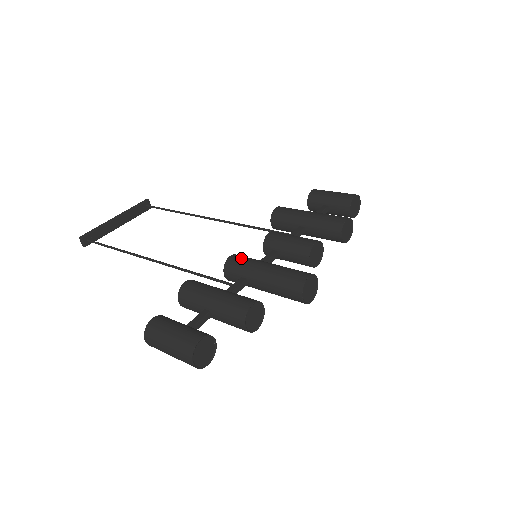
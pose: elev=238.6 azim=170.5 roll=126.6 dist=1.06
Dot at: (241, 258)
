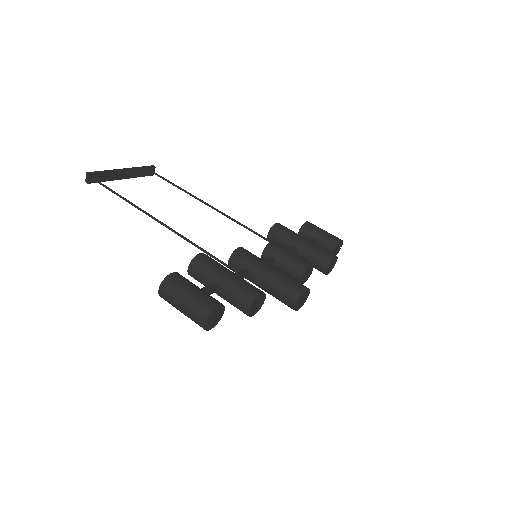
Dot at: (249, 253)
